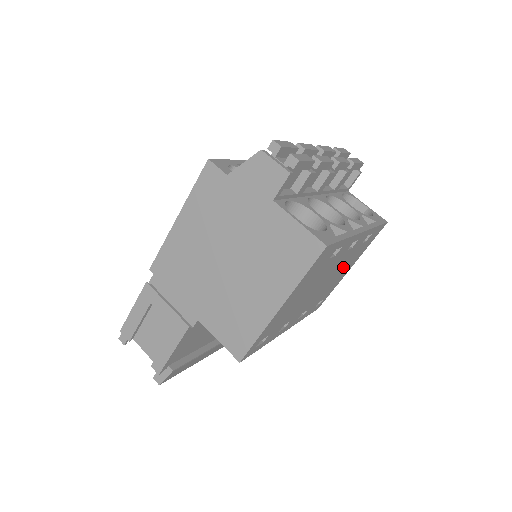
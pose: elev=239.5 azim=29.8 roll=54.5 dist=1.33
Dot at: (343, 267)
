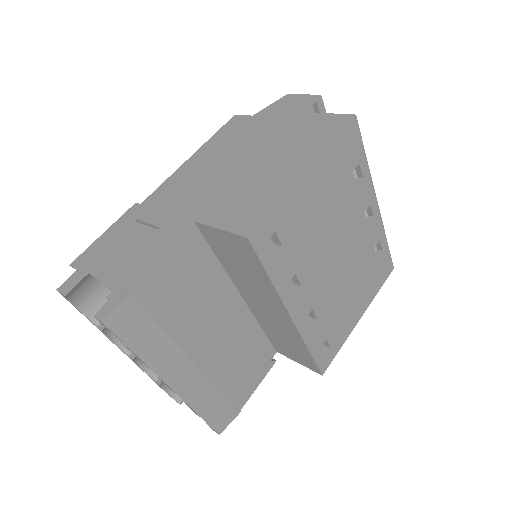
Dot at: (356, 277)
